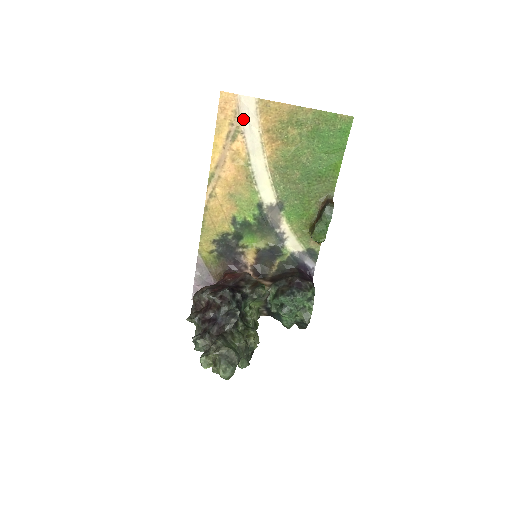
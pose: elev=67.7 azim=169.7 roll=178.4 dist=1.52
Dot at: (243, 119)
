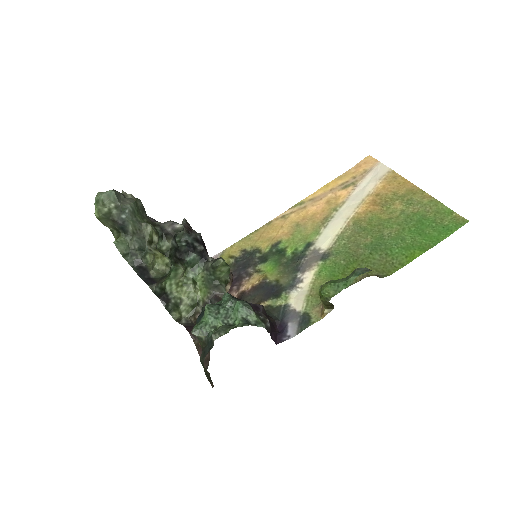
Dot at: (366, 178)
